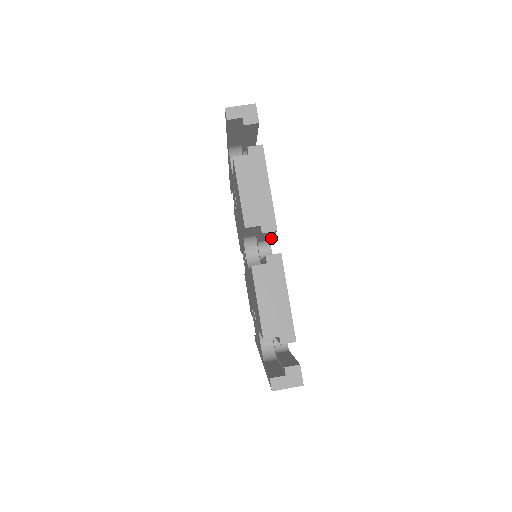
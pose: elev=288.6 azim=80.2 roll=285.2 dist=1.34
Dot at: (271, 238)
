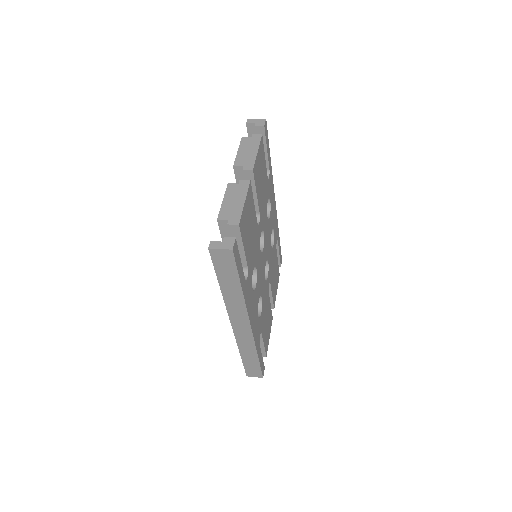
Dot at: (258, 206)
